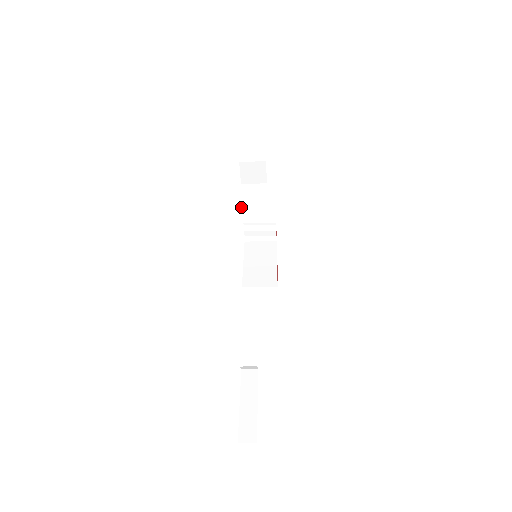
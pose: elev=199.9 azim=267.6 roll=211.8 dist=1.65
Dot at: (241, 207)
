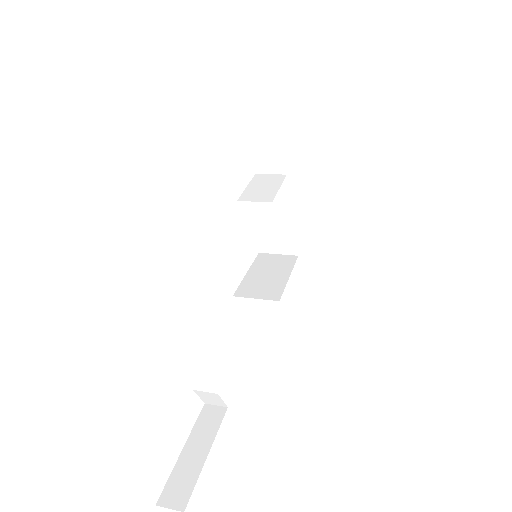
Dot at: (245, 191)
